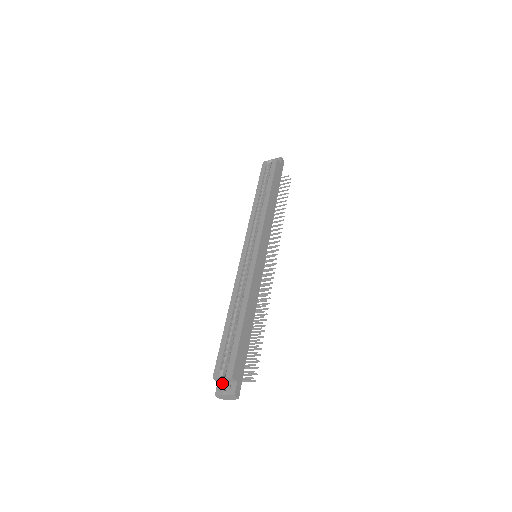
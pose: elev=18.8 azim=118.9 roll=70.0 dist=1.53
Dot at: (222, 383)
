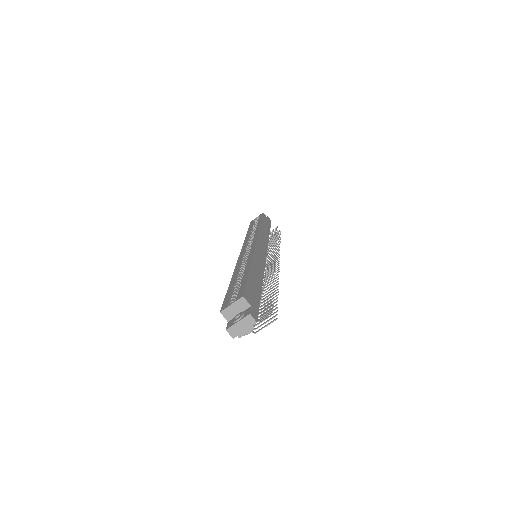
Dot at: (233, 318)
